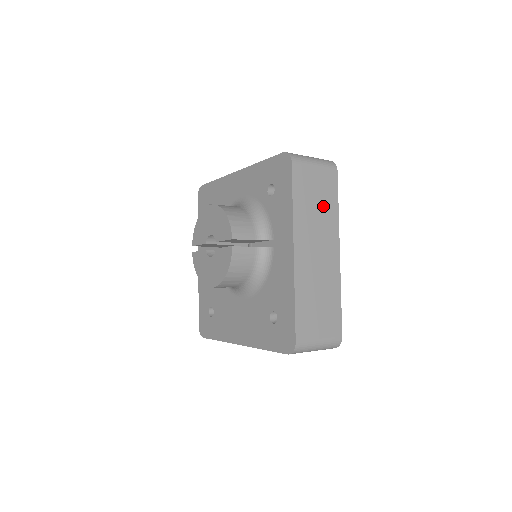
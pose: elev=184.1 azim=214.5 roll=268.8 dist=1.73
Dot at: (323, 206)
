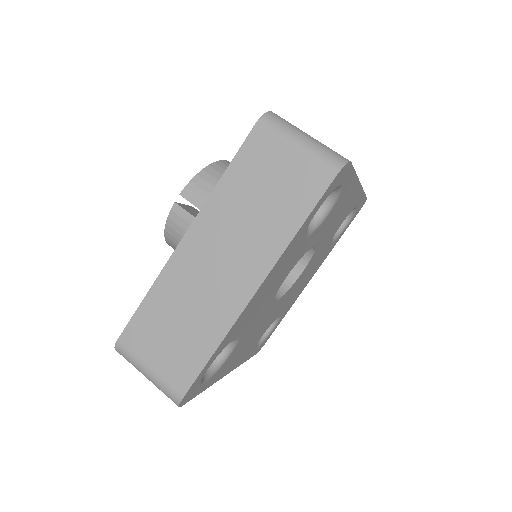
Dot at: (270, 211)
